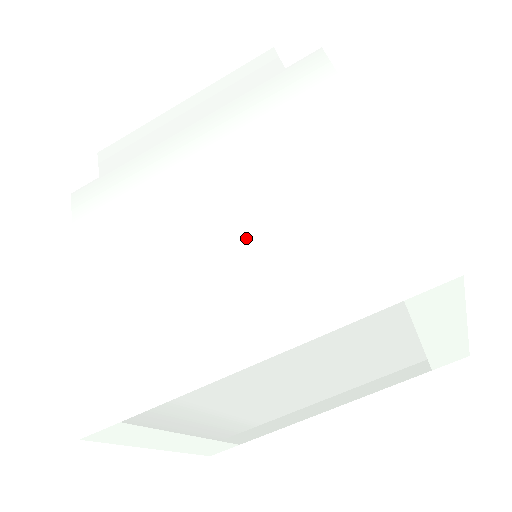
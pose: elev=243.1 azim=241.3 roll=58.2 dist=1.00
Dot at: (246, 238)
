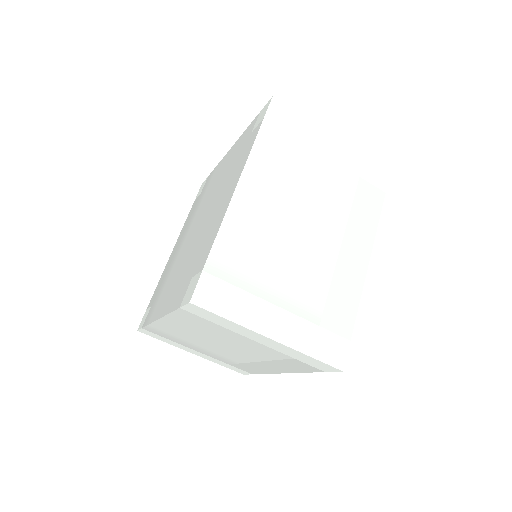
Dot at: (214, 201)
